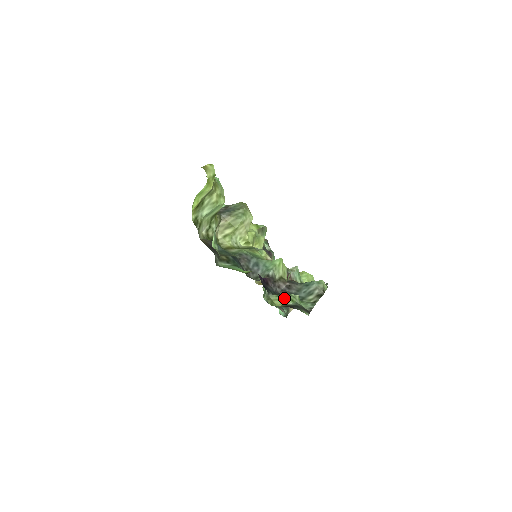
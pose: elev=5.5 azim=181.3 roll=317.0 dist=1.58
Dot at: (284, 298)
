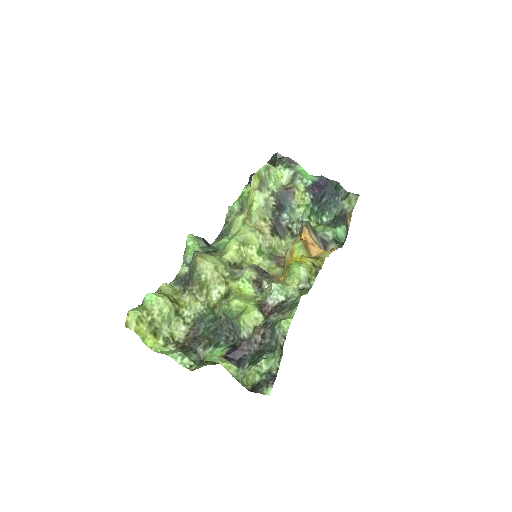
Dot at: (253, 372)
